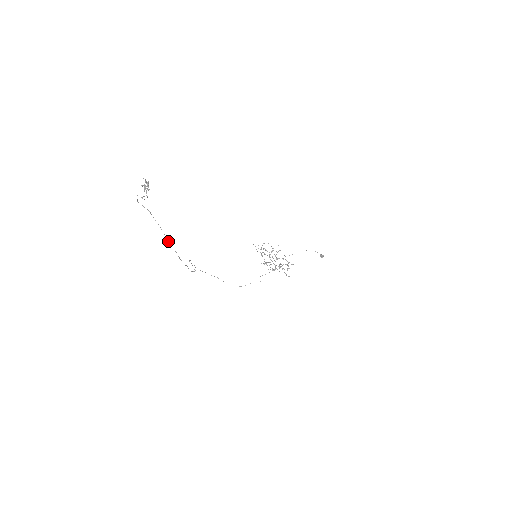
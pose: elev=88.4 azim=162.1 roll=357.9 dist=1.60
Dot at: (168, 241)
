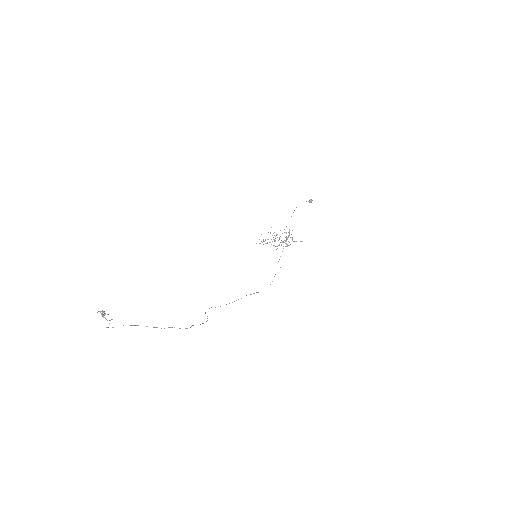
Dot at: occluded
